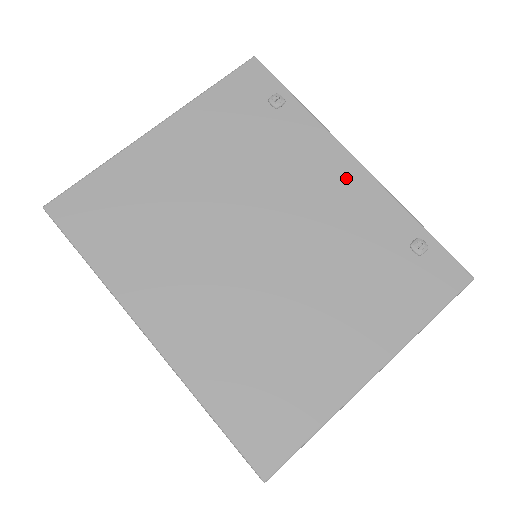
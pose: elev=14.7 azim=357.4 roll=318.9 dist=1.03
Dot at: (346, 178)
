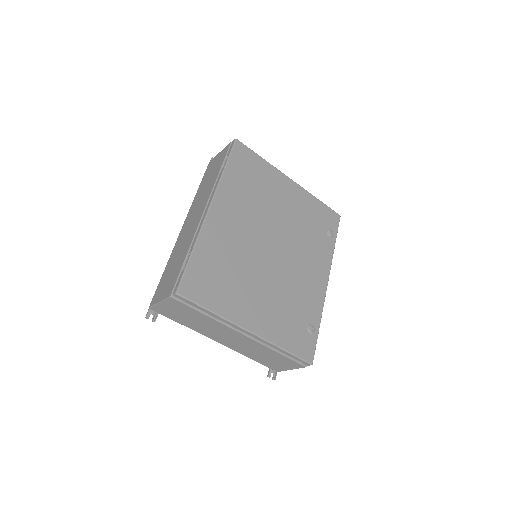
Dot at: (319, 280)
